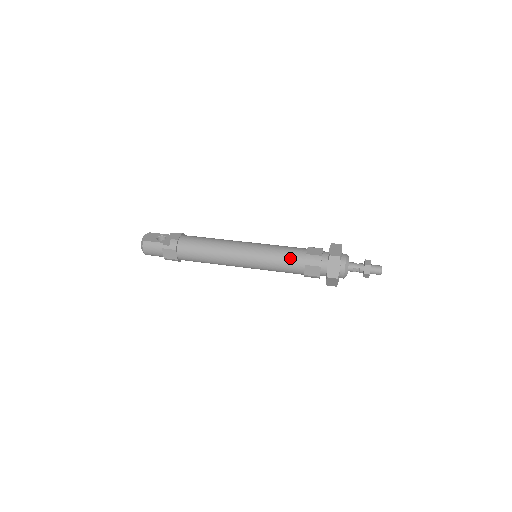
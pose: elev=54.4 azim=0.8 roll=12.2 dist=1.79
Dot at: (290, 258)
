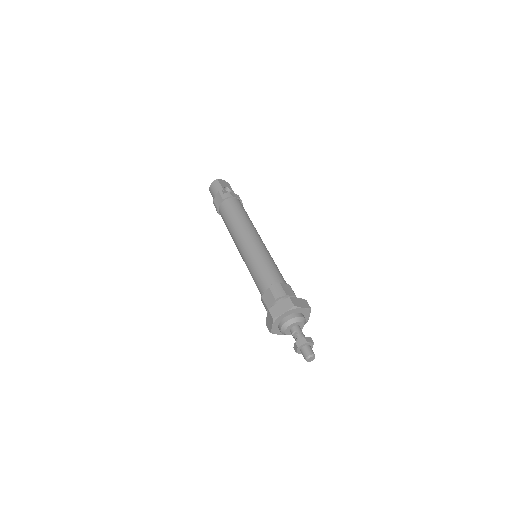
Dot at: (268, 274)
